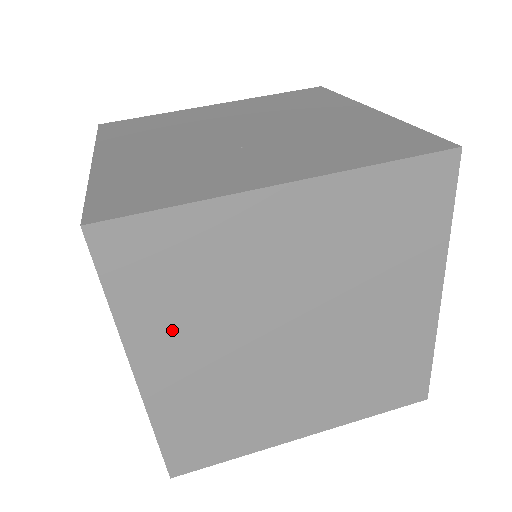
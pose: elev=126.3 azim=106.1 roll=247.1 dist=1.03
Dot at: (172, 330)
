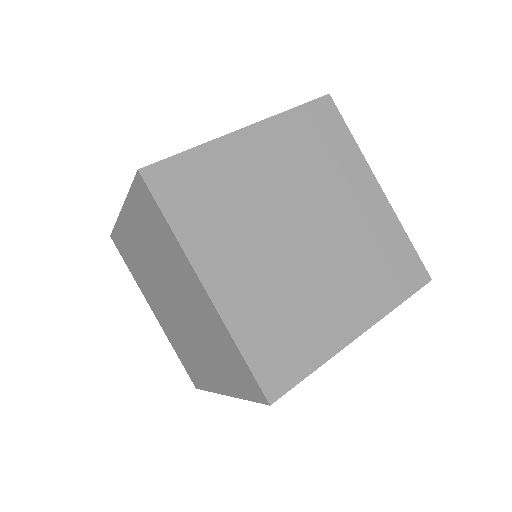
Dot at: (217, 240)
